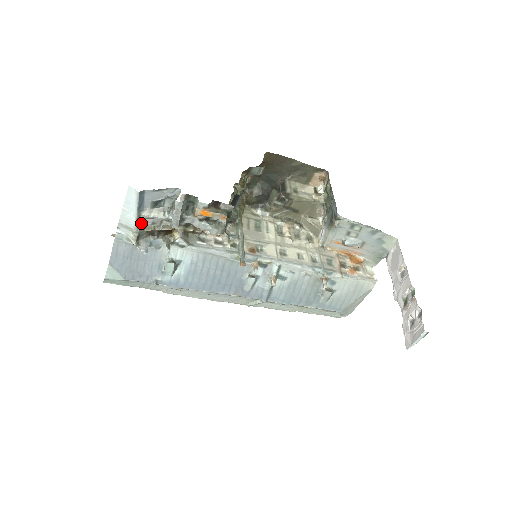
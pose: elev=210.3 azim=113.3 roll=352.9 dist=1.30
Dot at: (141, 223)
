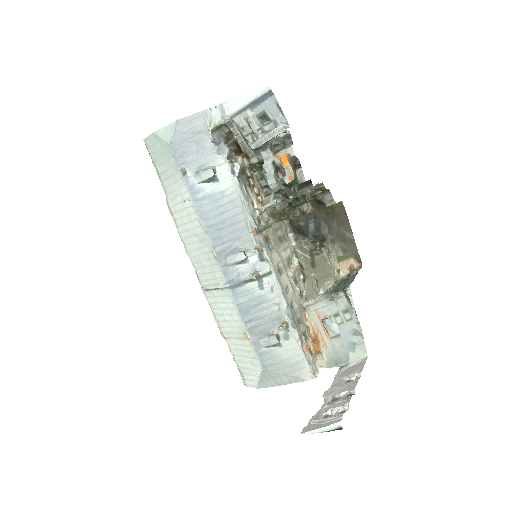
Dot at: (237, 118)
